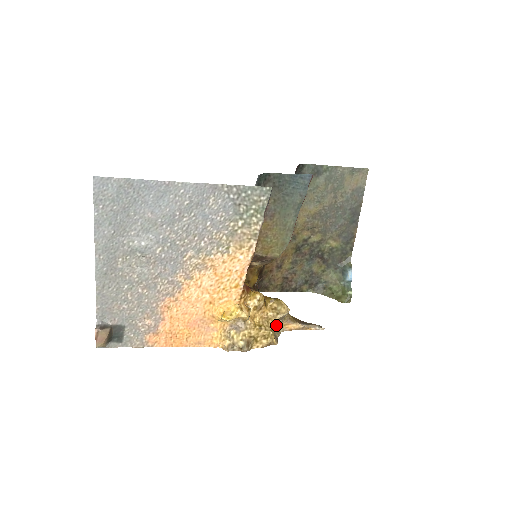
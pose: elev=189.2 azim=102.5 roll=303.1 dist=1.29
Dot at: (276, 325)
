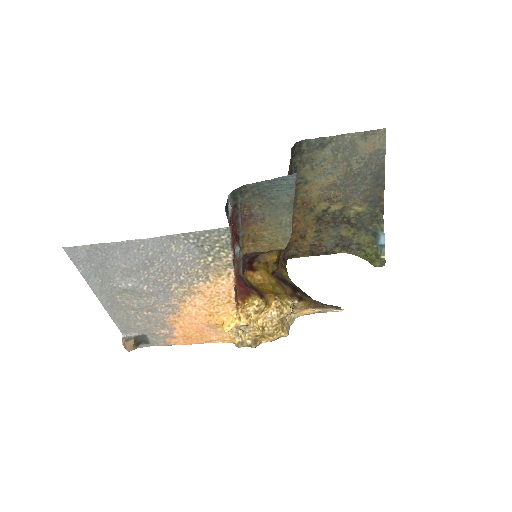
Dot at: occluded
